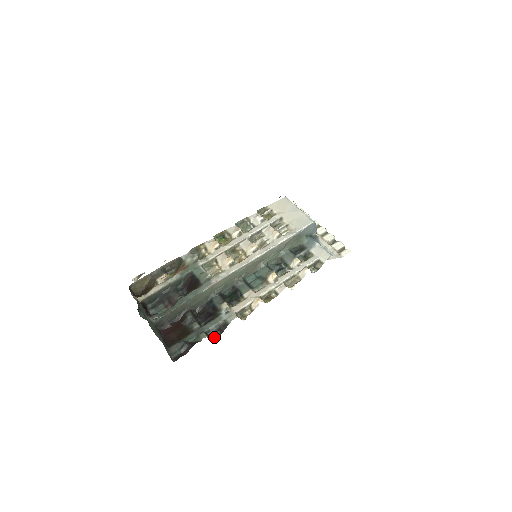
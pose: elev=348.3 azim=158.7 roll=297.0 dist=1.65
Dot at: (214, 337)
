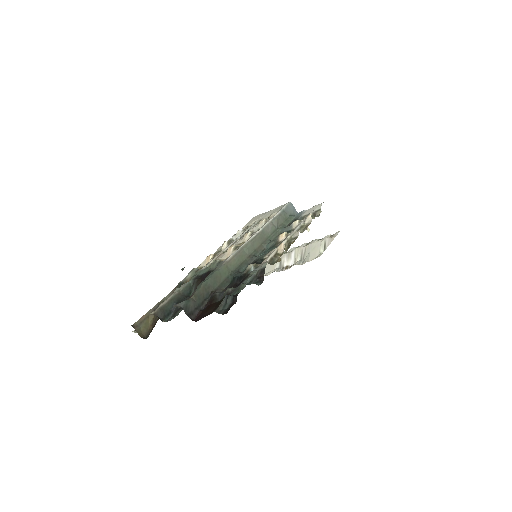
Dot at: (257, 284)
